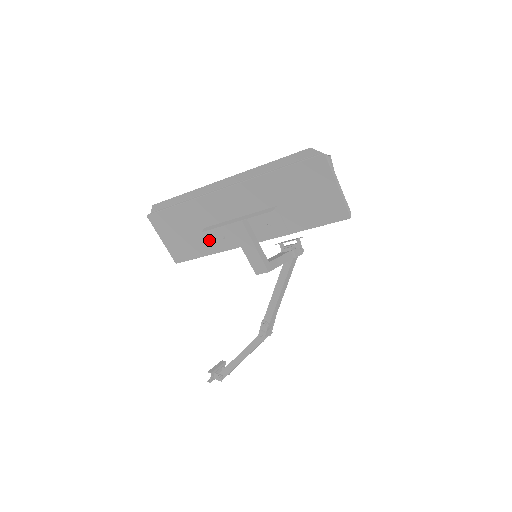
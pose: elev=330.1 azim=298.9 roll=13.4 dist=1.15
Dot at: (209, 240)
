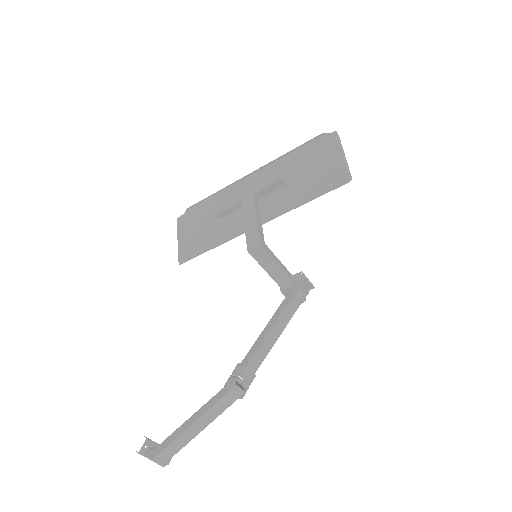
Dot at: (218, 231)
